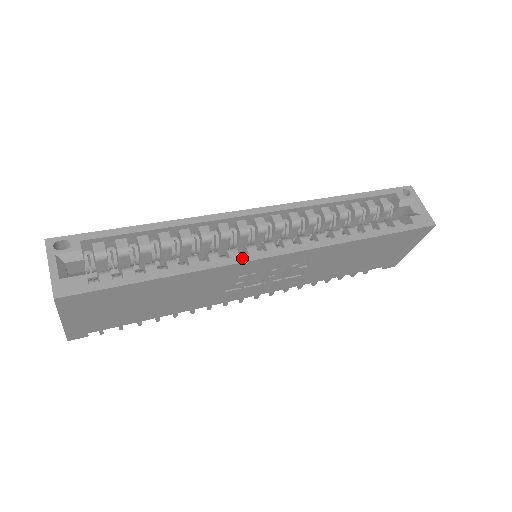
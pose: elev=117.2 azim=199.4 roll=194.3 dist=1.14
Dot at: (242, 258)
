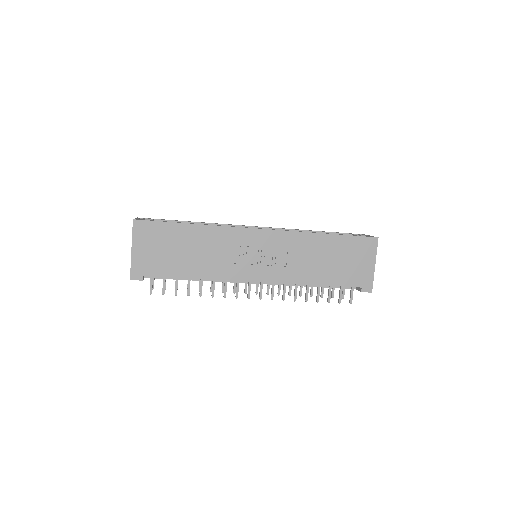
Dot at: (239, 227)
